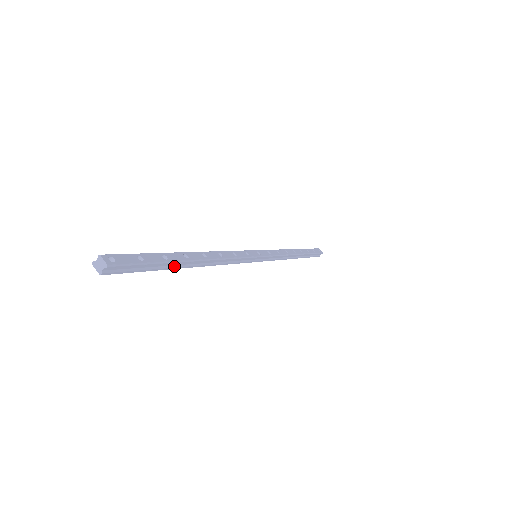
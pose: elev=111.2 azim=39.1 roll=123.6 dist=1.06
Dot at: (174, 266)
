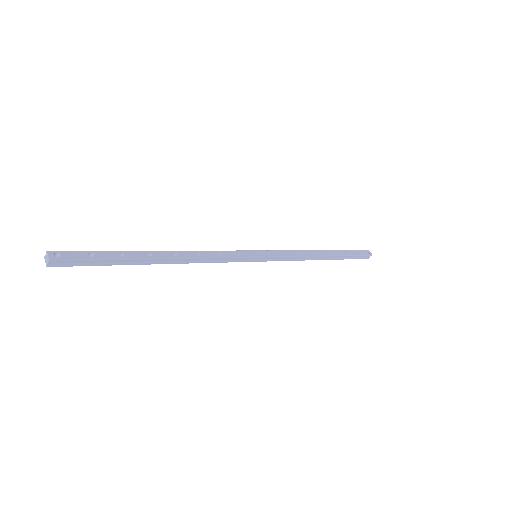
Dot at: (134, 262)
